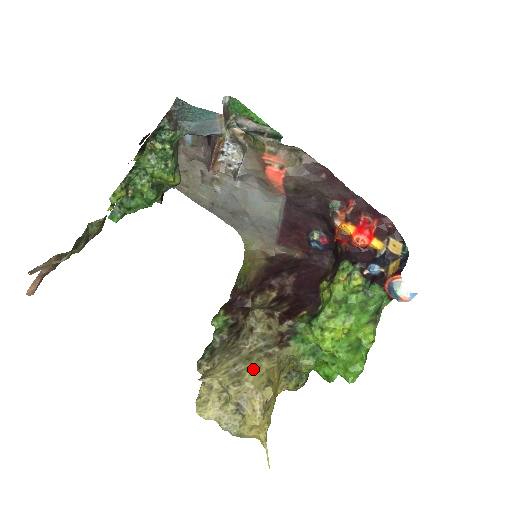
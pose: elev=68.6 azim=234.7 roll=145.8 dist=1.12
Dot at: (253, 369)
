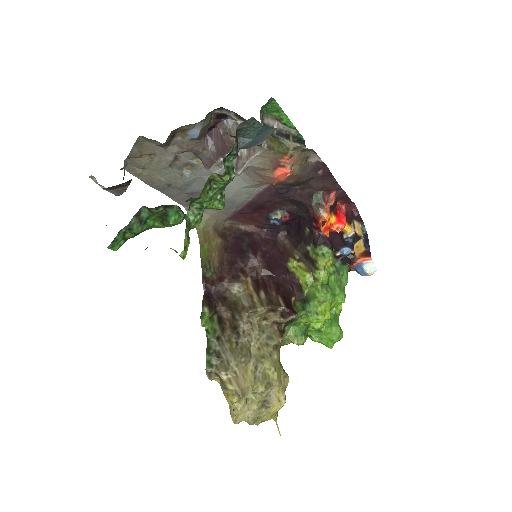
Dot at: (274, 367)
